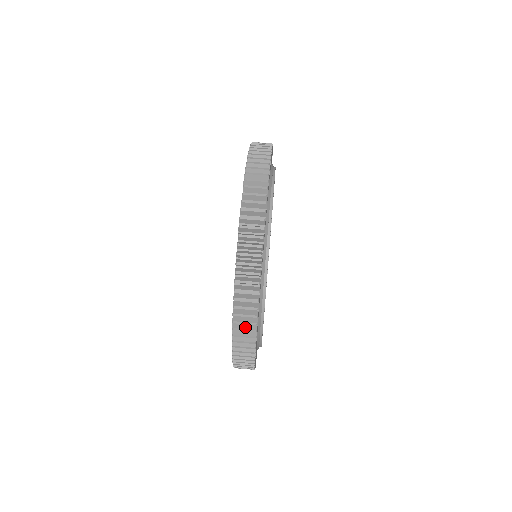
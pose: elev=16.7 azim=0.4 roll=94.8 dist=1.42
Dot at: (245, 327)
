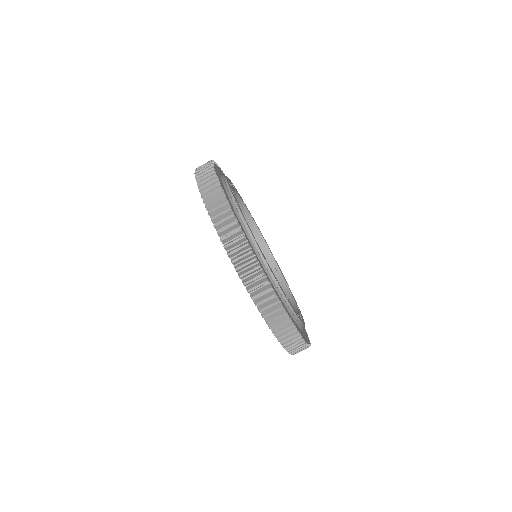
Dot at: occluded
